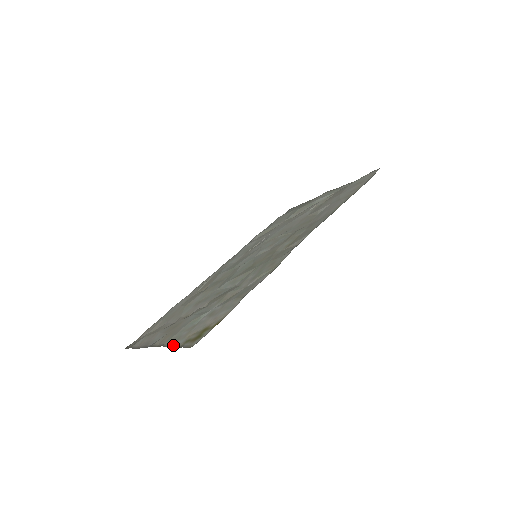
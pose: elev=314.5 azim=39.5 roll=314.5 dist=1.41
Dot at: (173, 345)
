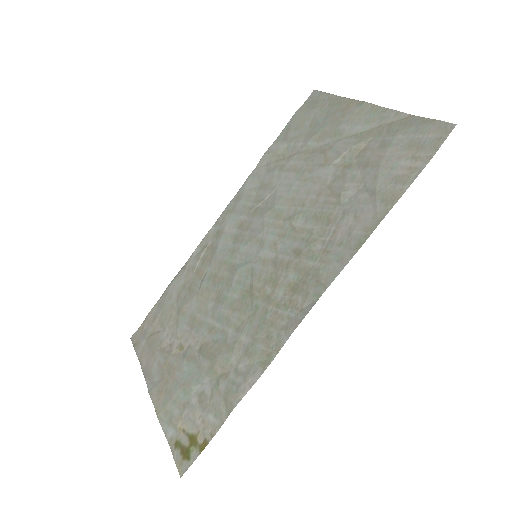
Dot at: (166, 432)
